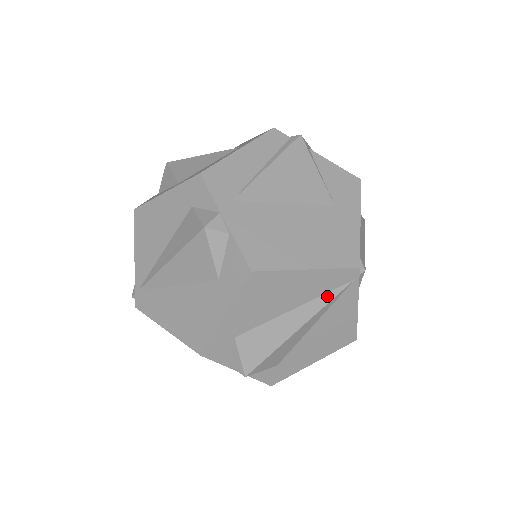
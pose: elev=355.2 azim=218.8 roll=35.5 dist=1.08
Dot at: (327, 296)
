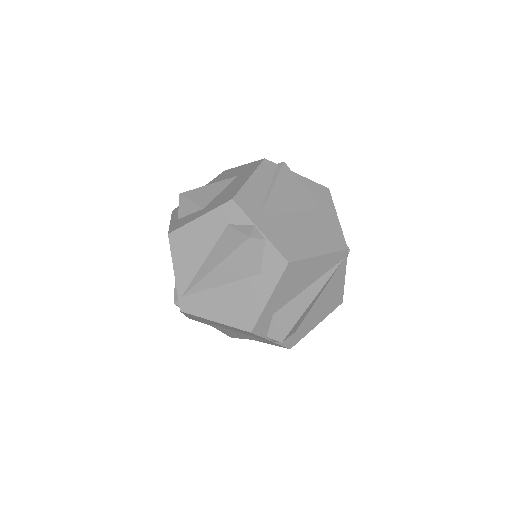
Dot at: (329, 273)
